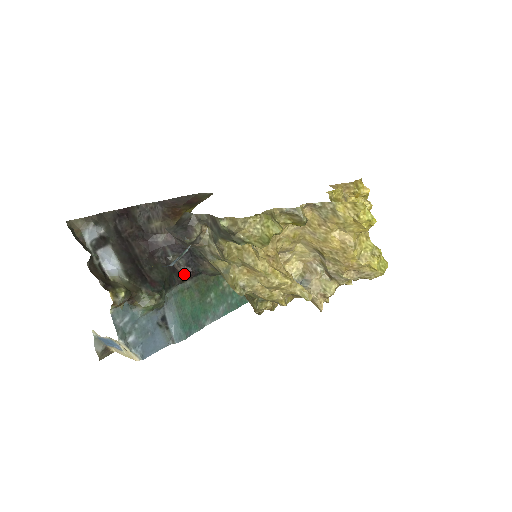
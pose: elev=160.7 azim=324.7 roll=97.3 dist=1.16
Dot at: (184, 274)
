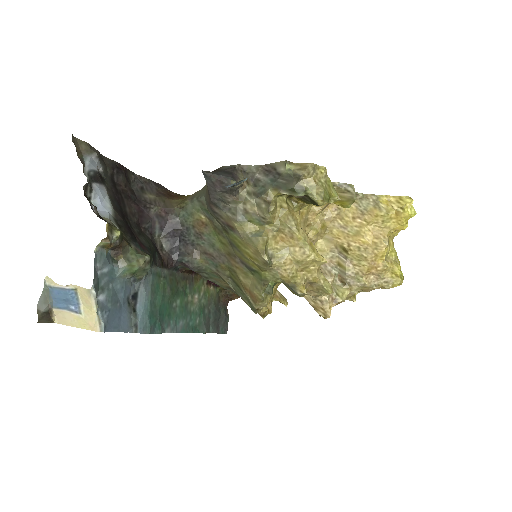
Dot at: (164, 260)
